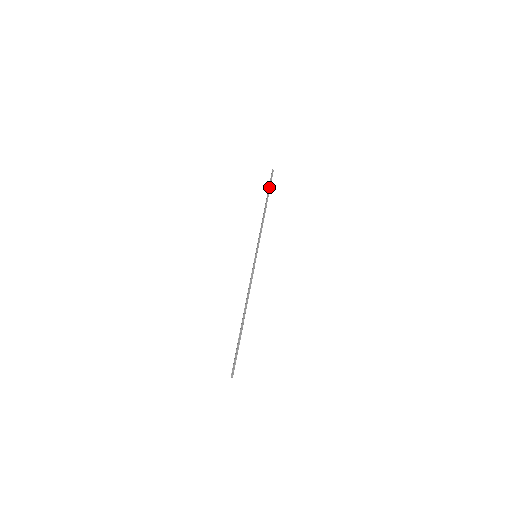
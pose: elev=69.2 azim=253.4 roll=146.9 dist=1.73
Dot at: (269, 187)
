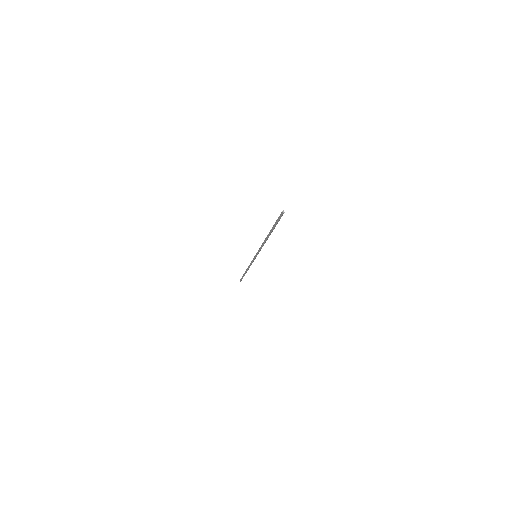
Dot at: occluded
